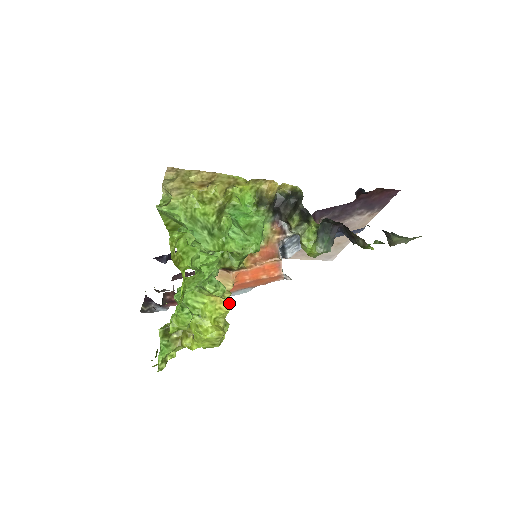
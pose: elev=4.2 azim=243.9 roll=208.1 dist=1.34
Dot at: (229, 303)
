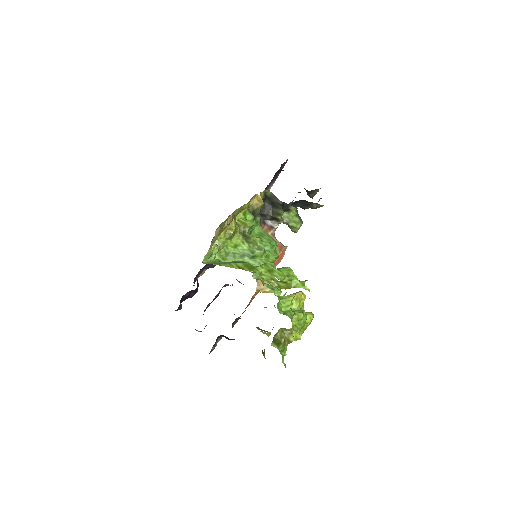
Dot at: (302, 293)
